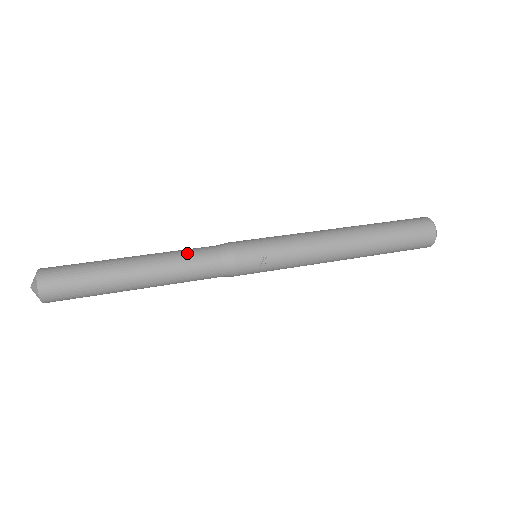
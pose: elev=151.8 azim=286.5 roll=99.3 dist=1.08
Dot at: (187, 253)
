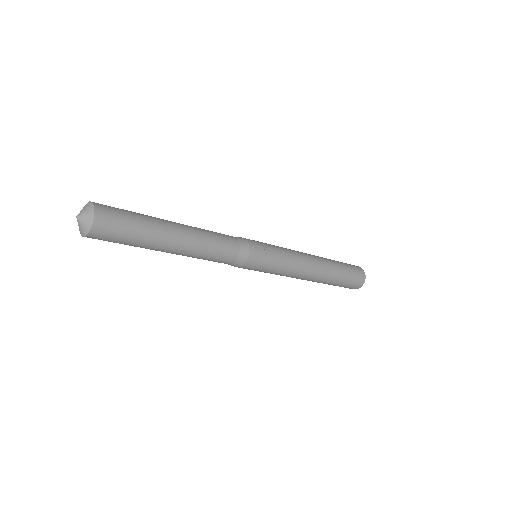
Dot at: (211, 231)
